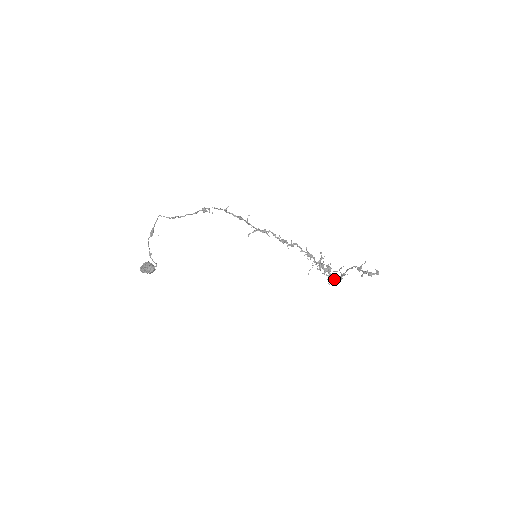
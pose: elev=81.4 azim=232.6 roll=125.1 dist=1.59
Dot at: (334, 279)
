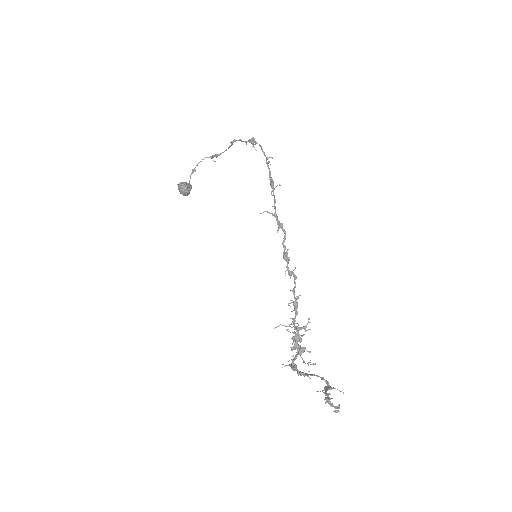
Dot at: (293, 365)
